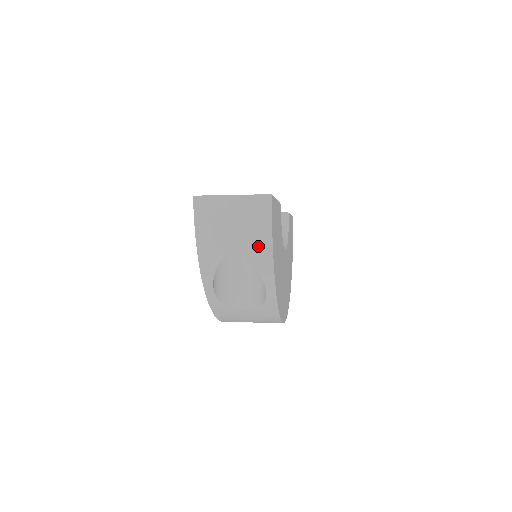
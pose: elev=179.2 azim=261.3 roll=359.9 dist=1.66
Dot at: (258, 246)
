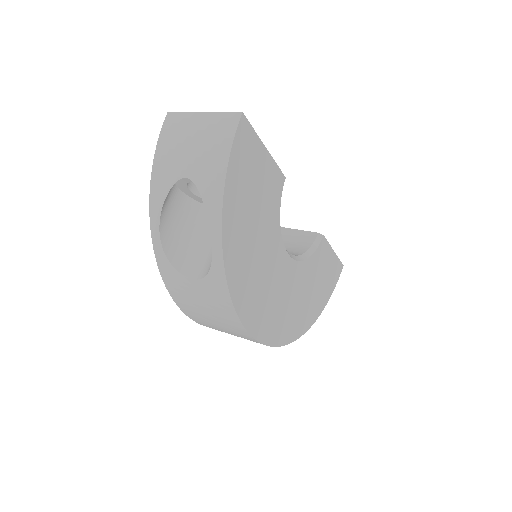
Dot at: (211, 173)
